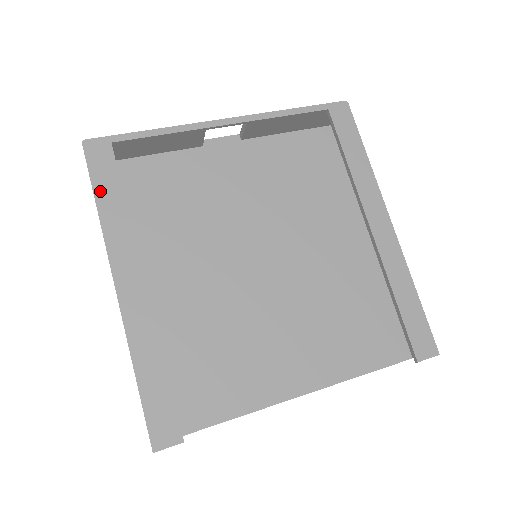
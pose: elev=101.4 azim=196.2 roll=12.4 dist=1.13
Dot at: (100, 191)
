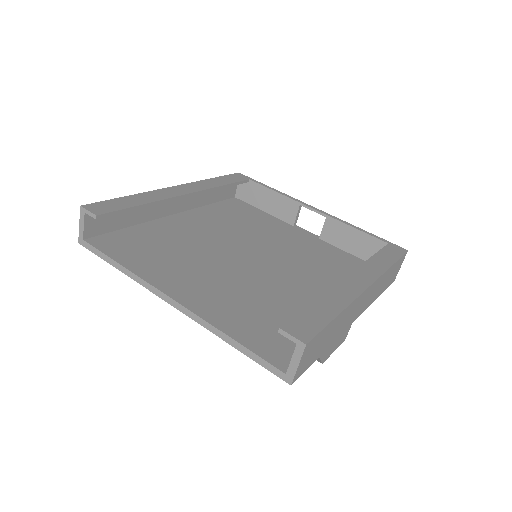
Dot at: (221, 178)
